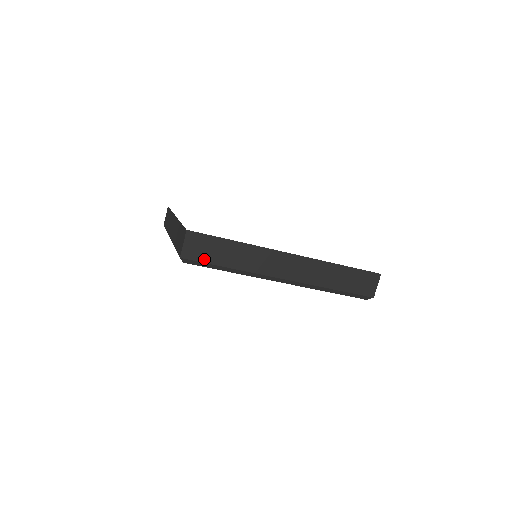
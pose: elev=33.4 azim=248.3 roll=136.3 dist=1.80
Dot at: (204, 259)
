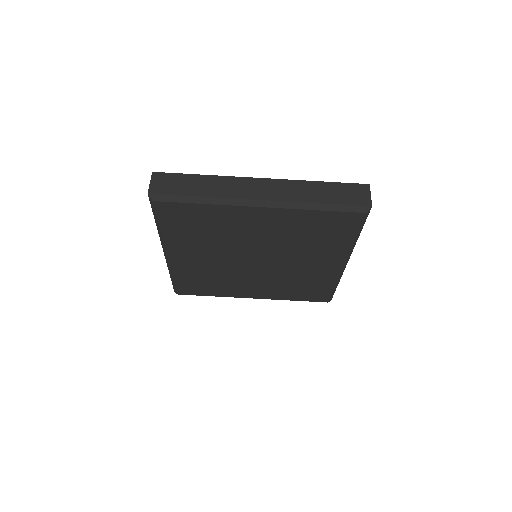
Dot at: (172, 192)
